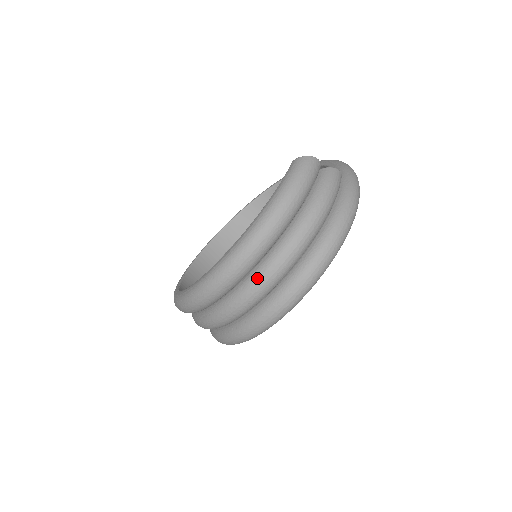
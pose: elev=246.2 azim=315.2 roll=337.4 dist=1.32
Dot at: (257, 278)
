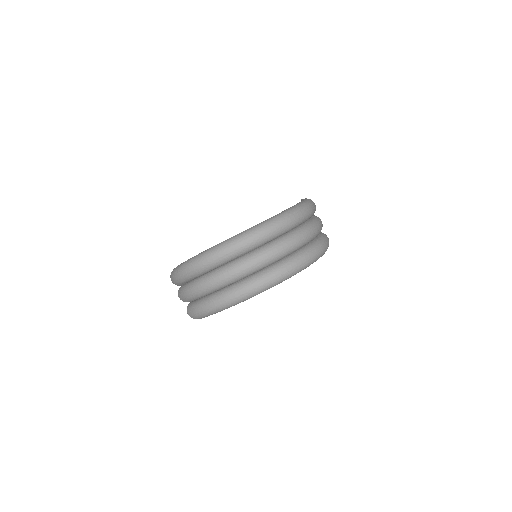
Dot at: (296, 233)
